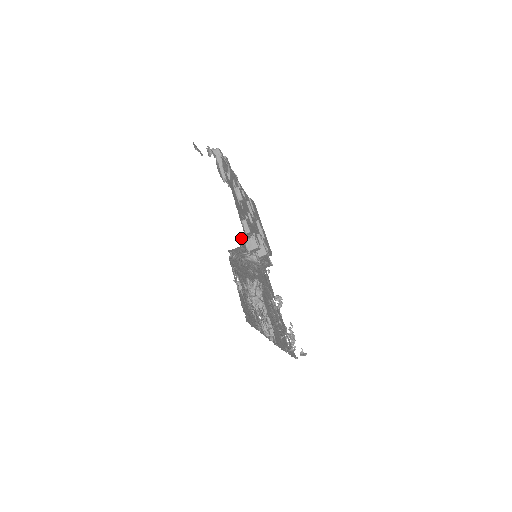
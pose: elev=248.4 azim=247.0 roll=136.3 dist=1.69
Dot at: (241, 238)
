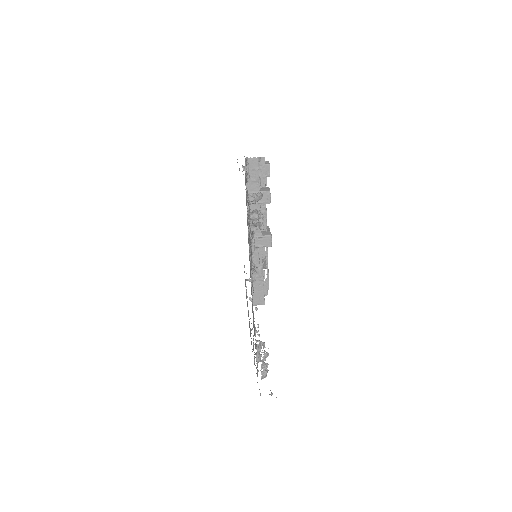
Dot at: occluded
